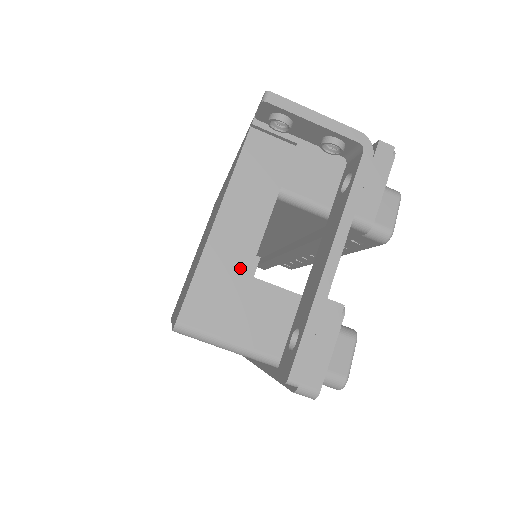
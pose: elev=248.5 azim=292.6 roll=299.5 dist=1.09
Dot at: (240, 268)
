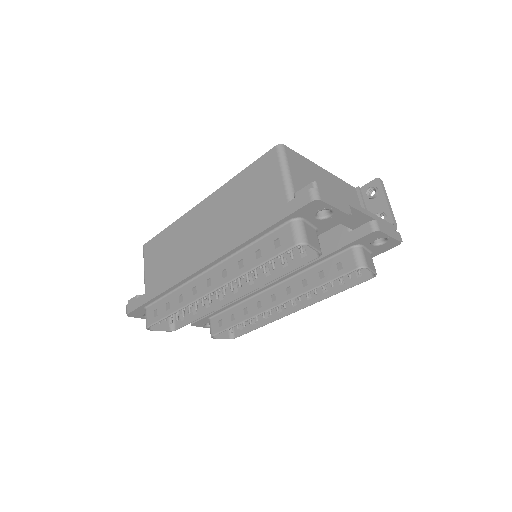
Dot at: (316, 180)
